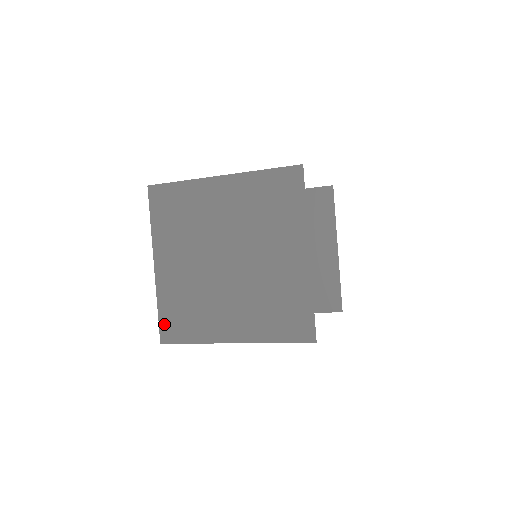
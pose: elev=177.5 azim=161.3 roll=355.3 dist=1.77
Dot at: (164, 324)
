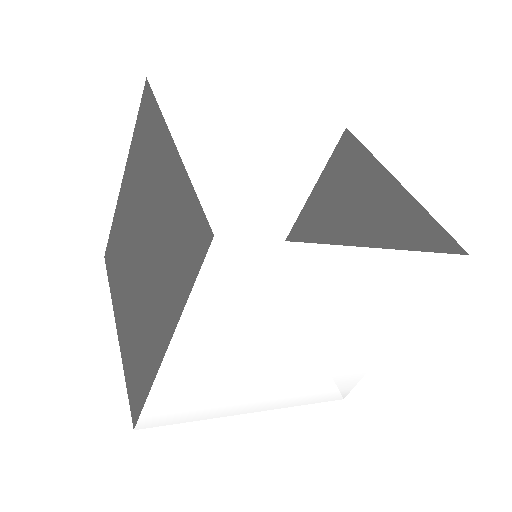
Dot at: (131, 397)
